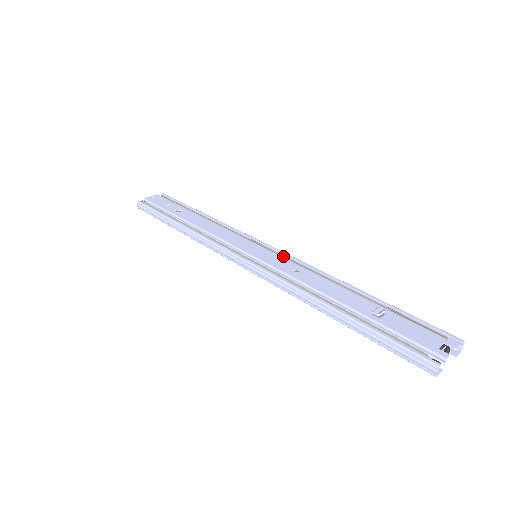
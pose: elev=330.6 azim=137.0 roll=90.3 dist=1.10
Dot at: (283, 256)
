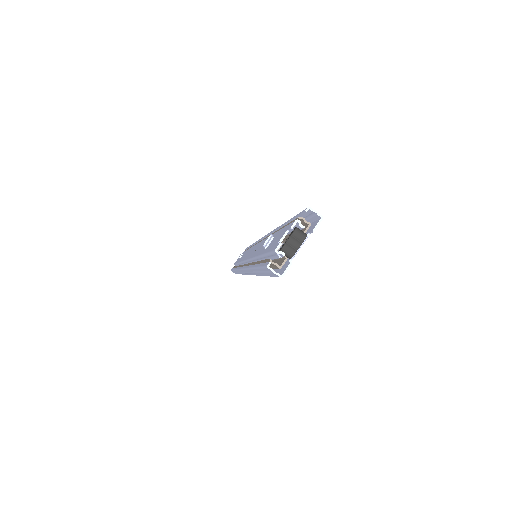
Dot at: occluded
